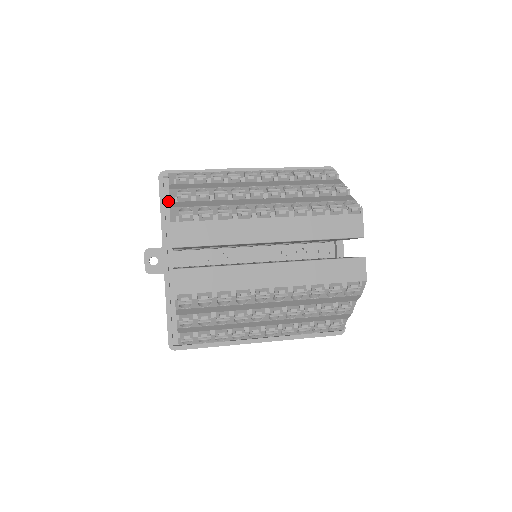
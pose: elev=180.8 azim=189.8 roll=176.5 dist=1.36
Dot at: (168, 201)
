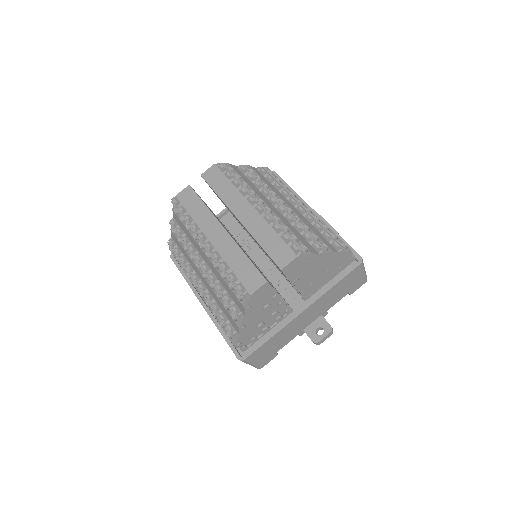
Dot at: occluded
